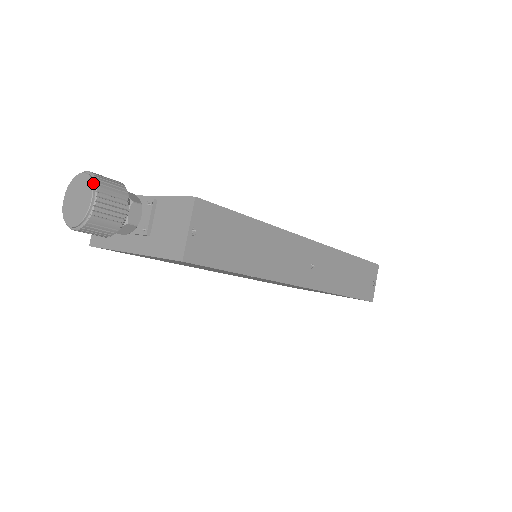
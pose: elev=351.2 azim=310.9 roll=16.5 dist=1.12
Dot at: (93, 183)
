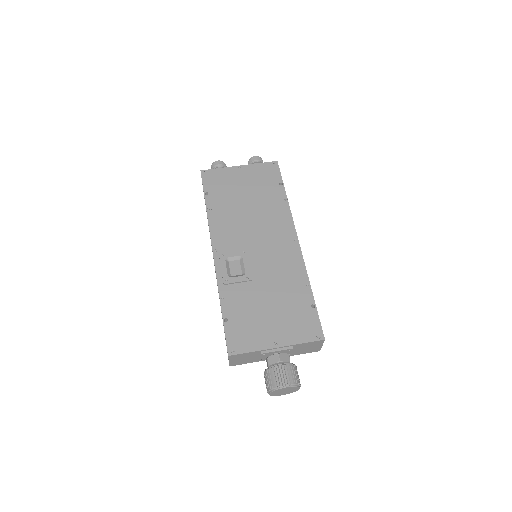
Dot at: (298, 386)
